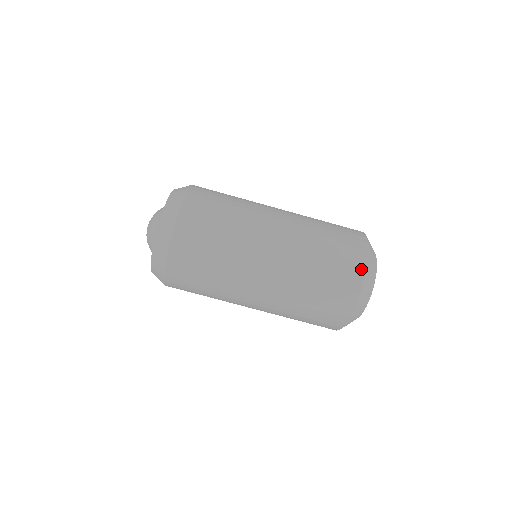
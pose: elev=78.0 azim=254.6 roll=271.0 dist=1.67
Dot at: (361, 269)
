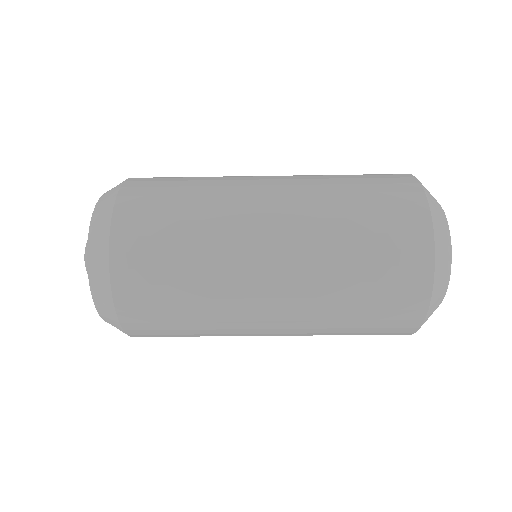
Dot at: (415, 324)
